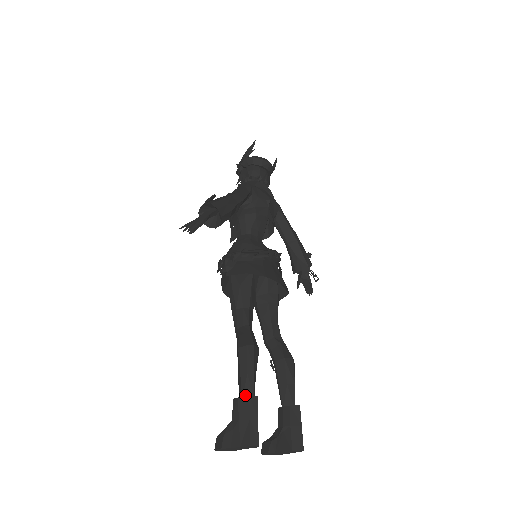
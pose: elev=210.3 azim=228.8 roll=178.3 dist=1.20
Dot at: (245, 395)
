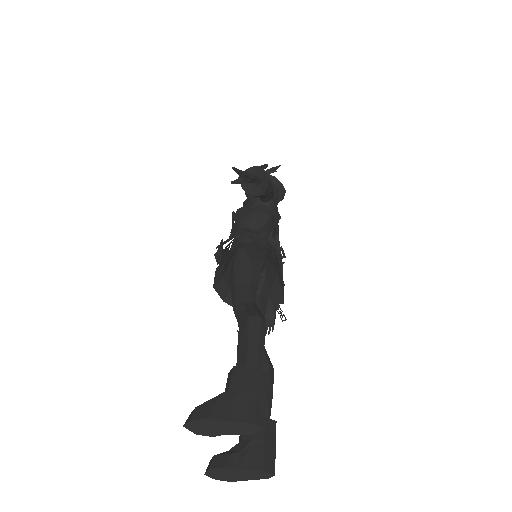
Dot at: (251, 367)
